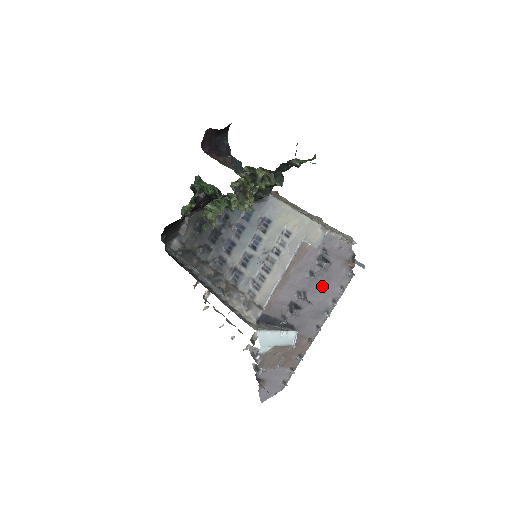
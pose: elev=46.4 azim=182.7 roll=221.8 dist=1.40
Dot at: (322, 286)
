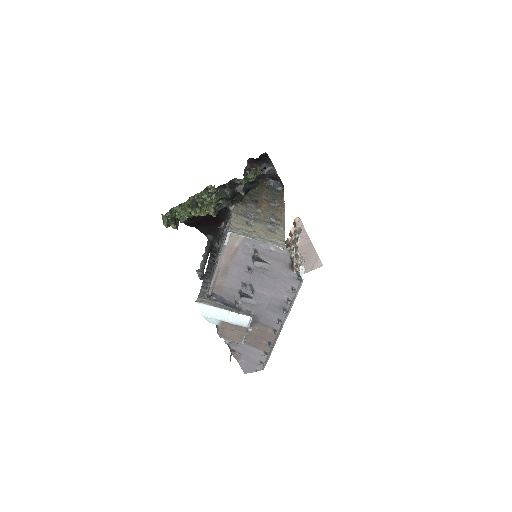
Dot at: (269, 283)
